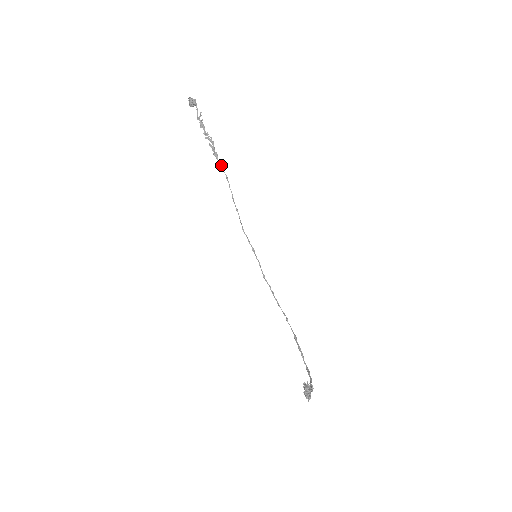
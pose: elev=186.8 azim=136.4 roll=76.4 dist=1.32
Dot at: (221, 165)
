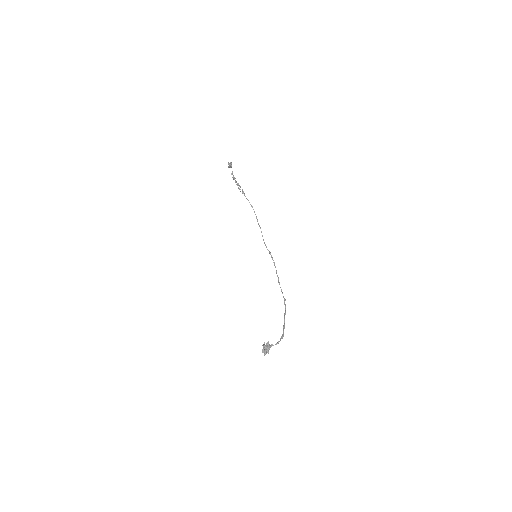
Dot at: (247, 199)
